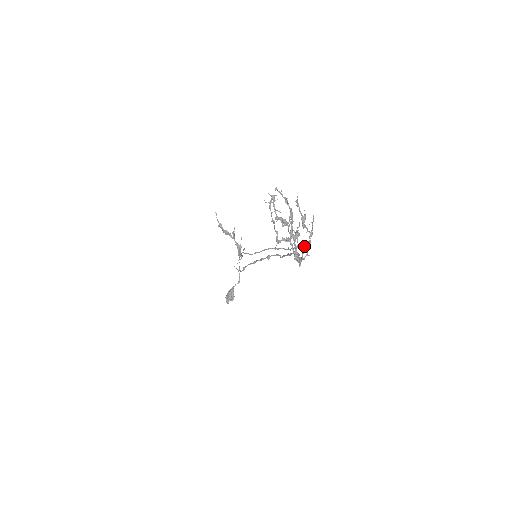
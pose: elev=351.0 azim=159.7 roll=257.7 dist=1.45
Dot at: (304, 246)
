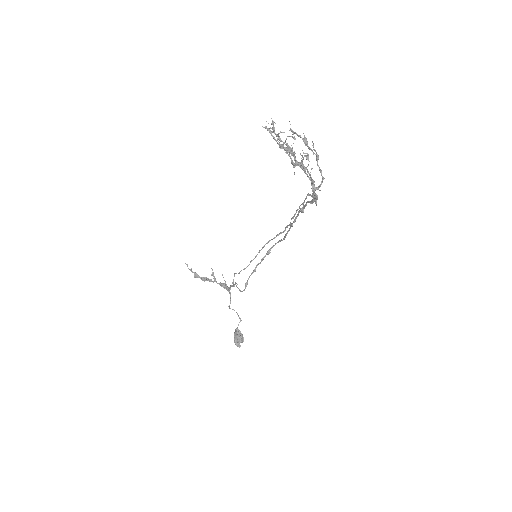
Dot at: (308, 195)
